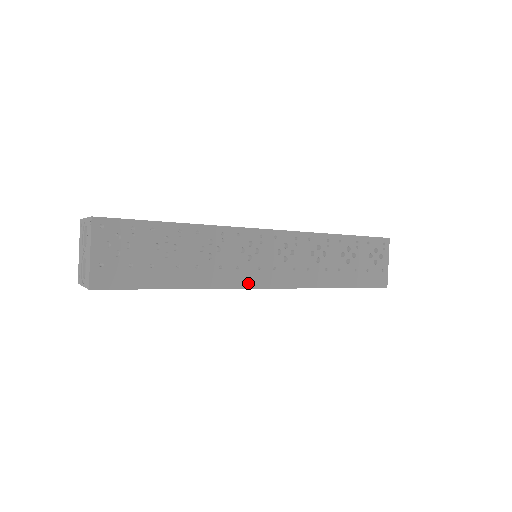
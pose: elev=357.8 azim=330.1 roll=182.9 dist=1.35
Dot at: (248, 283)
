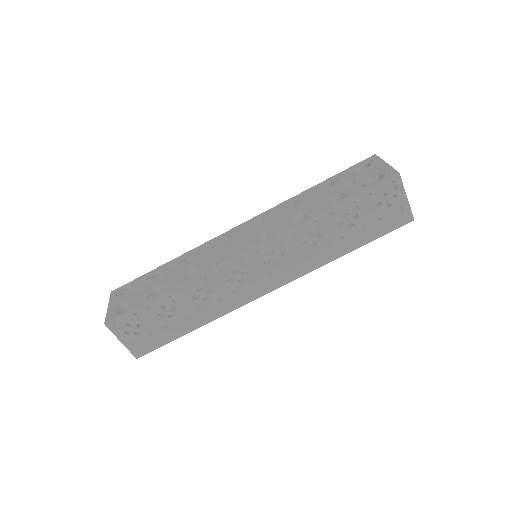
Dot at: (251, 297)
